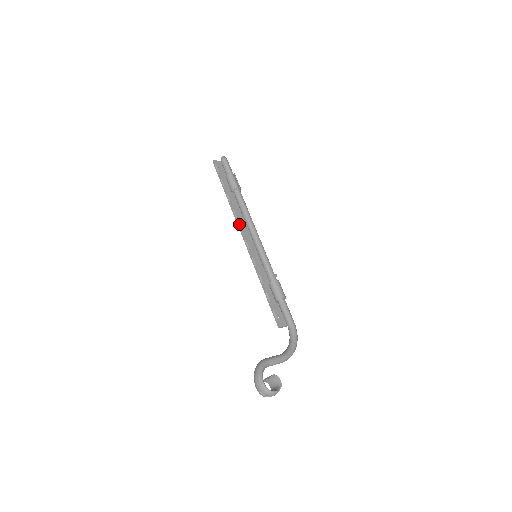
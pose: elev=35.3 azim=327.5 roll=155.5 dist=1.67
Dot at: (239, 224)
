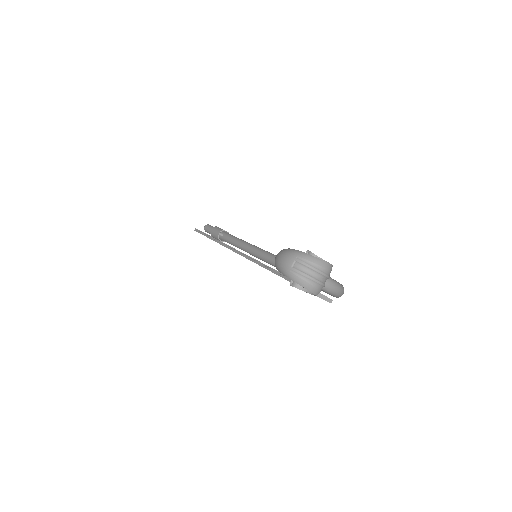
Dot at: (229, 246)
